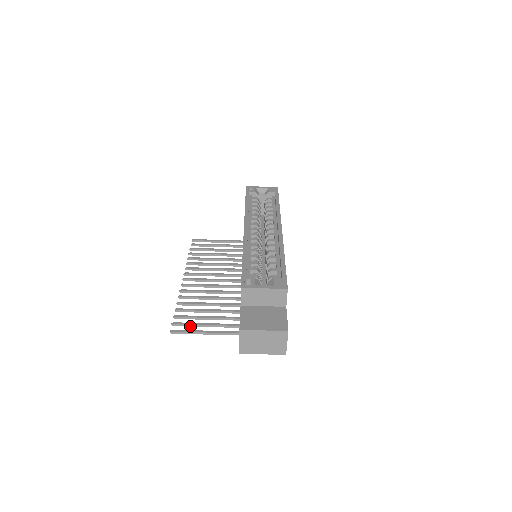
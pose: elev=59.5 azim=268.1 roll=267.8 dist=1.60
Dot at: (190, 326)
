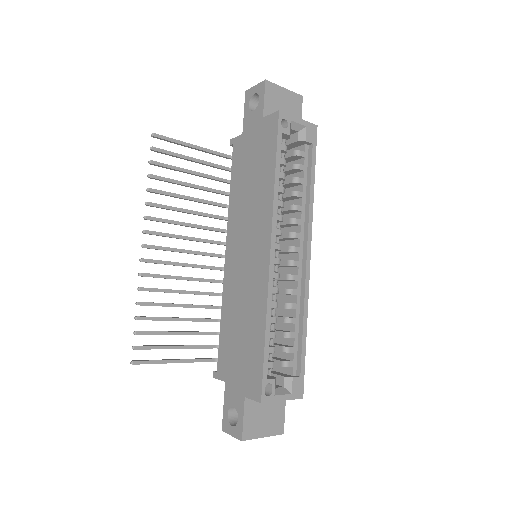
Dot at: occluded
